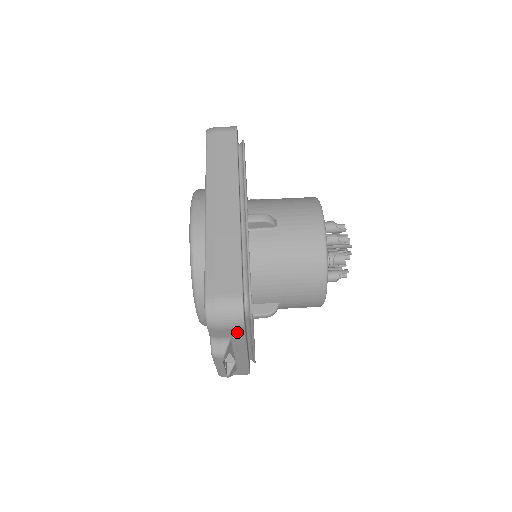
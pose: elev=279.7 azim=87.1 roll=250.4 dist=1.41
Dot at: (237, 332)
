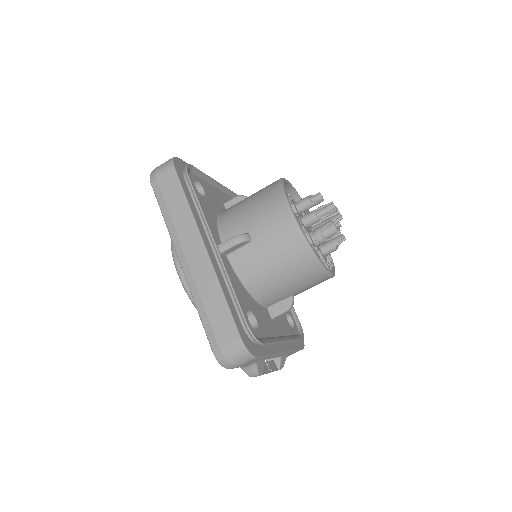
Dot at: (255, 360)
